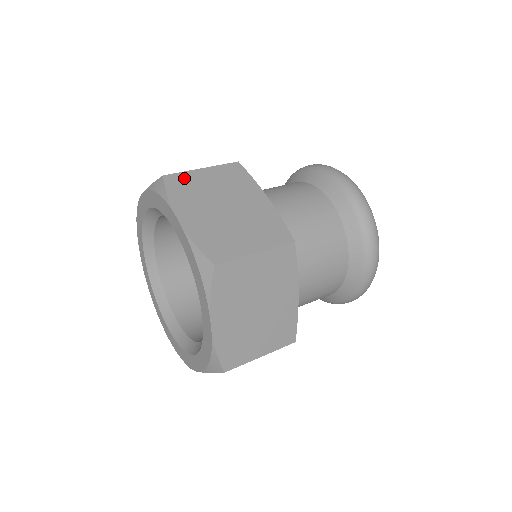
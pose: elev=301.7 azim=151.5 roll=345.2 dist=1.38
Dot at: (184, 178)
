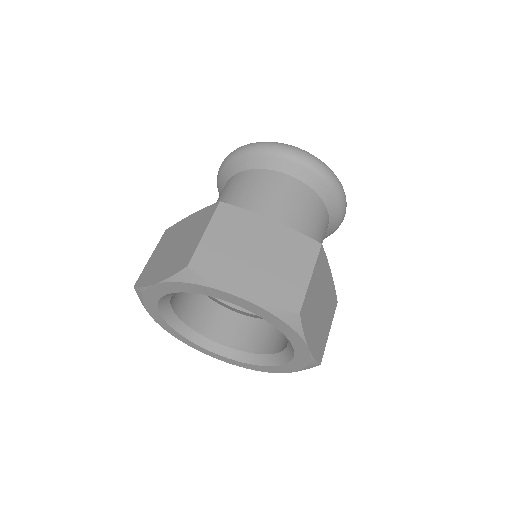
Dot at: (203, 255)
